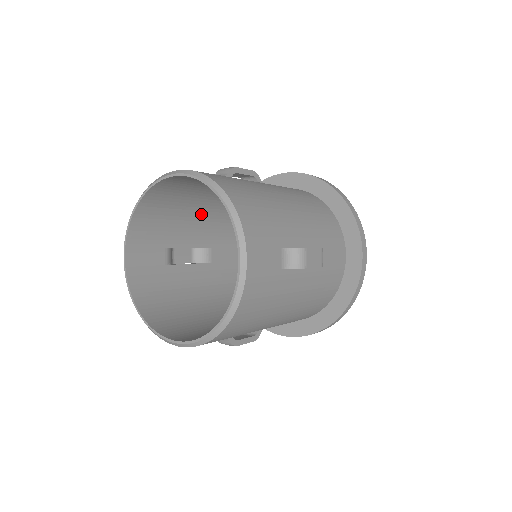
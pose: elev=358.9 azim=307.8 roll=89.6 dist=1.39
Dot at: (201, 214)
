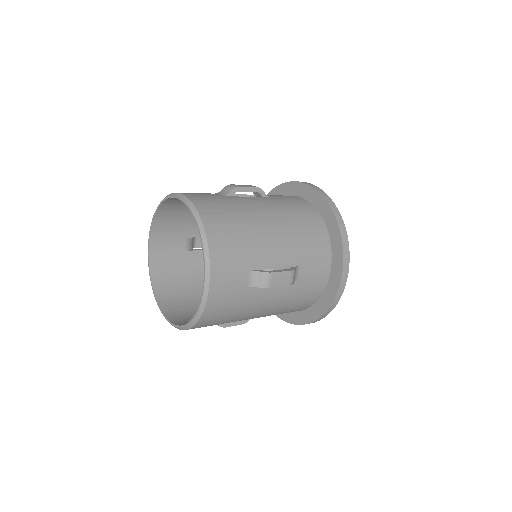
Dot at: occluded
